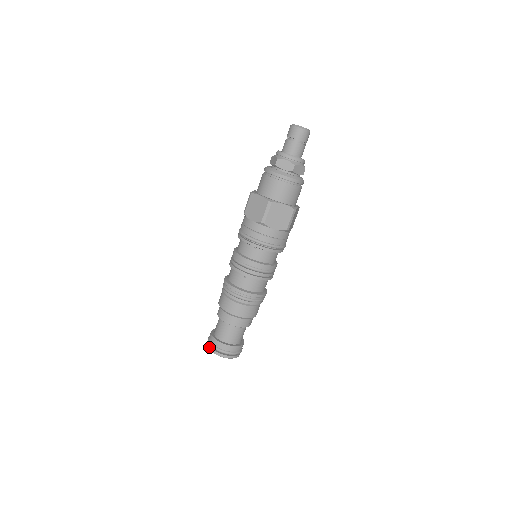
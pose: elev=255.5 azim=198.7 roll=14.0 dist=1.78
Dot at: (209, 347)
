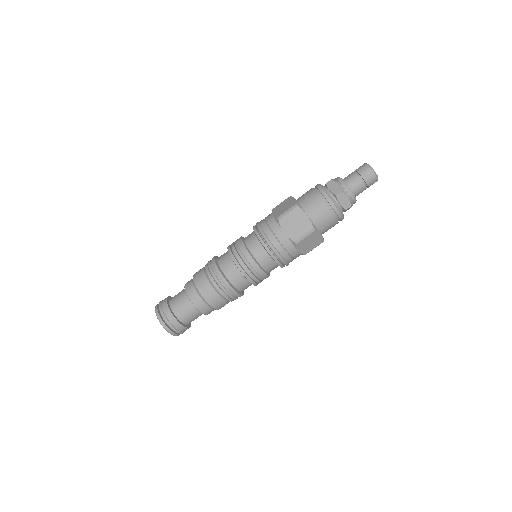
Dot at: (160, 318)
